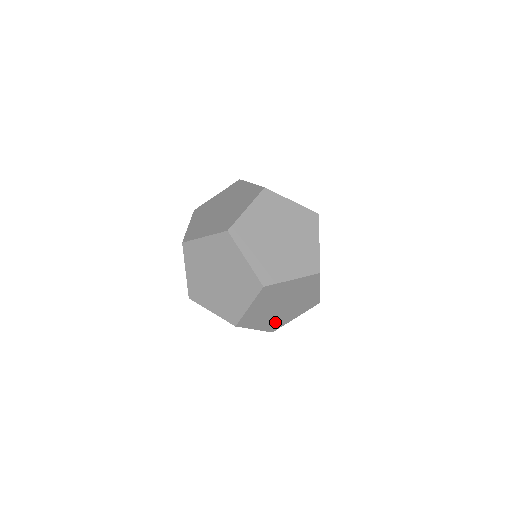
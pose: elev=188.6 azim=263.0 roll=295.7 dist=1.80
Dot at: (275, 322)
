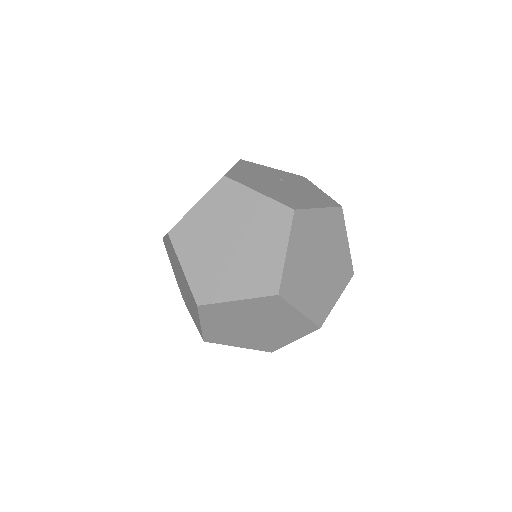
Dot at: (264, 342)
